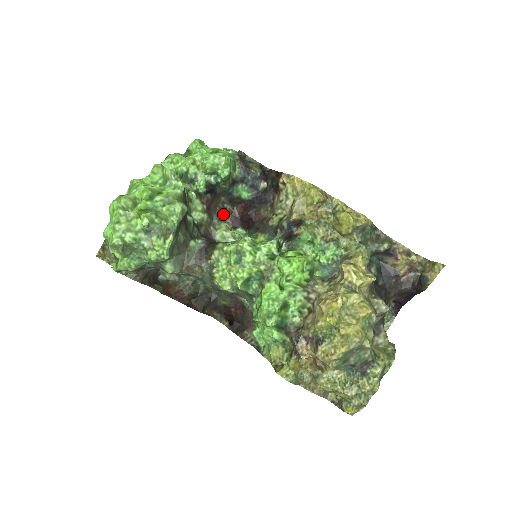
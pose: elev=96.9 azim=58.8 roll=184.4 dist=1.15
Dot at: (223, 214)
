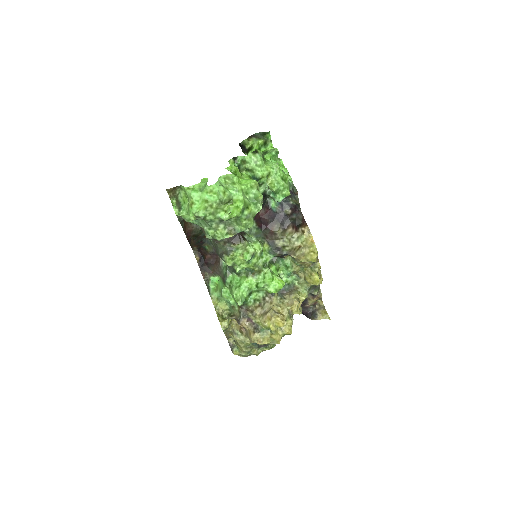
Dot at: occluded
